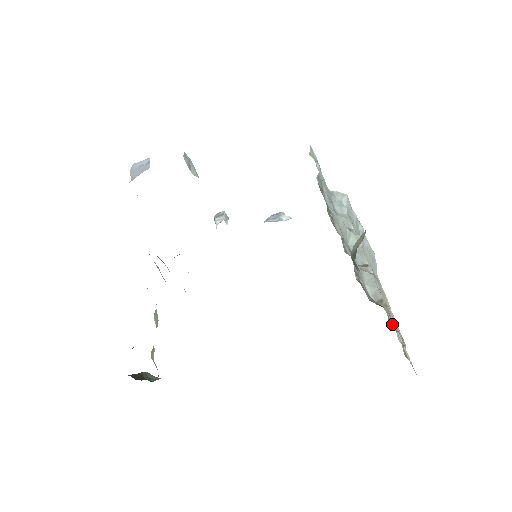
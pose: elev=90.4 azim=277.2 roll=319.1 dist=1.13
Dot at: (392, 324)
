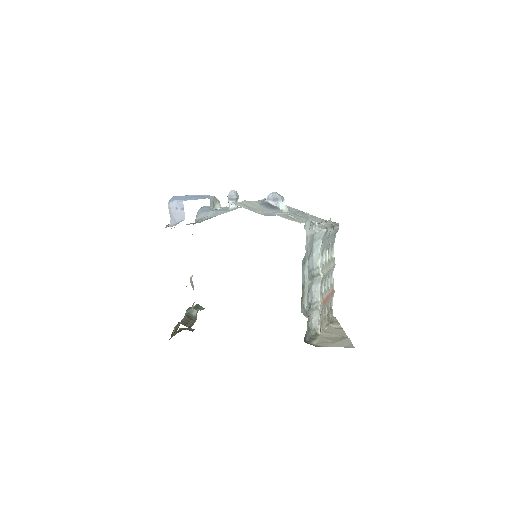
Dot at: (325, 313)
